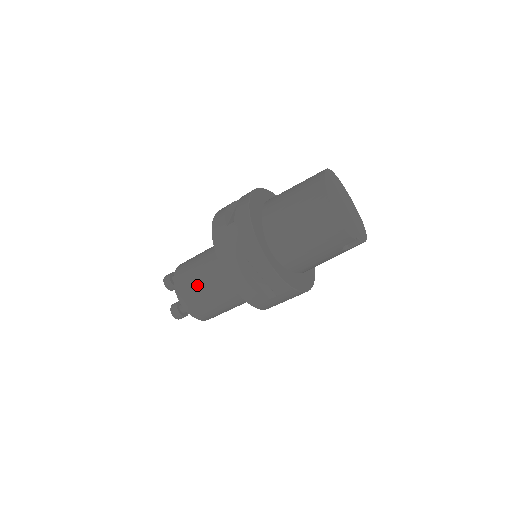
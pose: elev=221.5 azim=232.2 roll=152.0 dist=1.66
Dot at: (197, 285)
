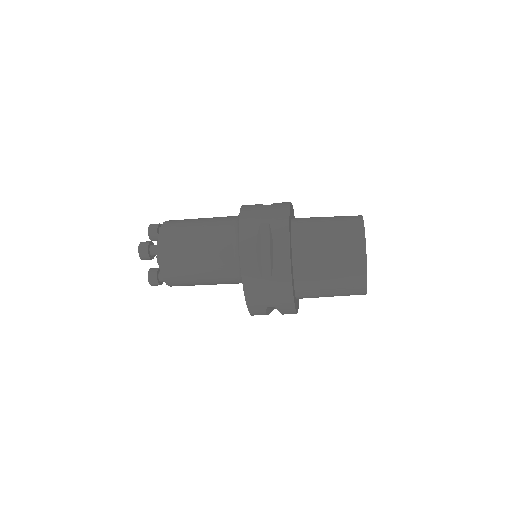
Dot at: (191, 278)
